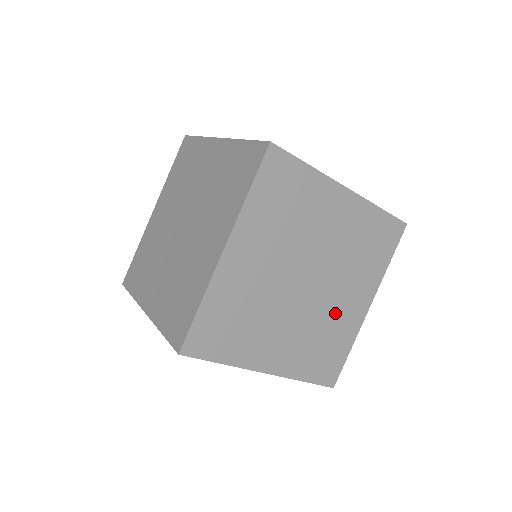
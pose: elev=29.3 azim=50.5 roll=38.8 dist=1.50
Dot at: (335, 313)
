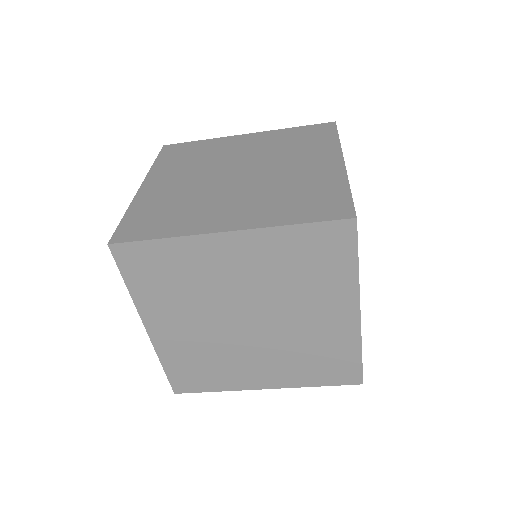
Dot at: (295, 176)
